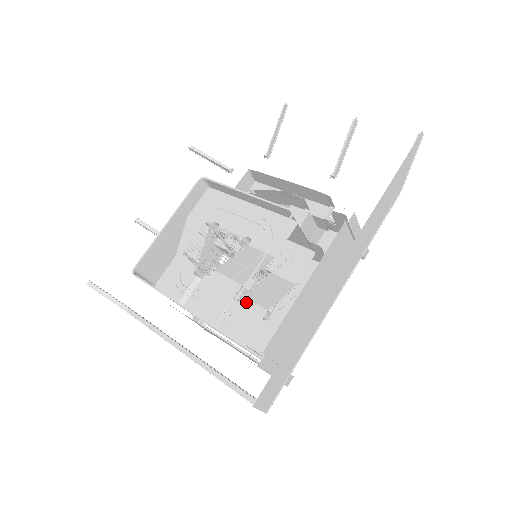
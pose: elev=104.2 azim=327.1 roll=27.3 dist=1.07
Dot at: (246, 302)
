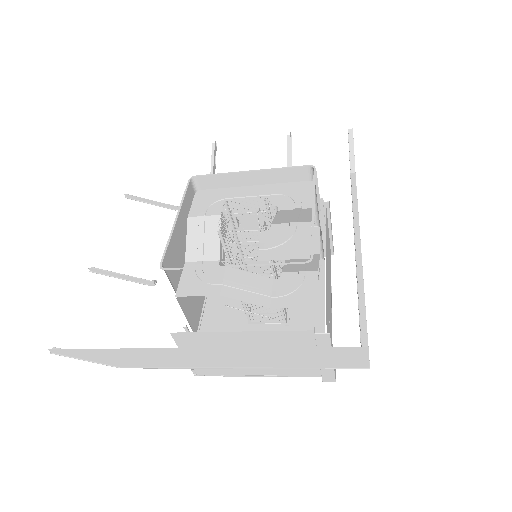
Dot at: (289, 274)
